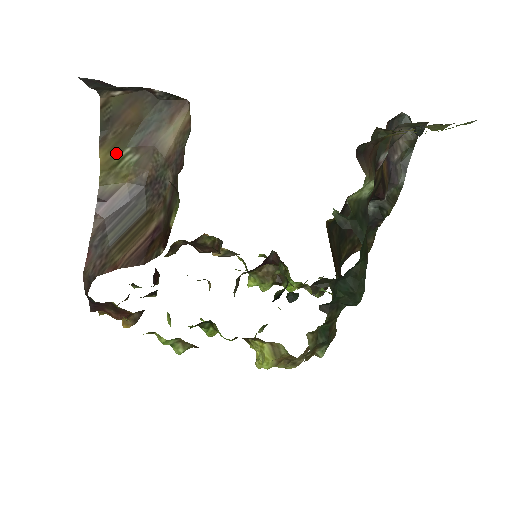
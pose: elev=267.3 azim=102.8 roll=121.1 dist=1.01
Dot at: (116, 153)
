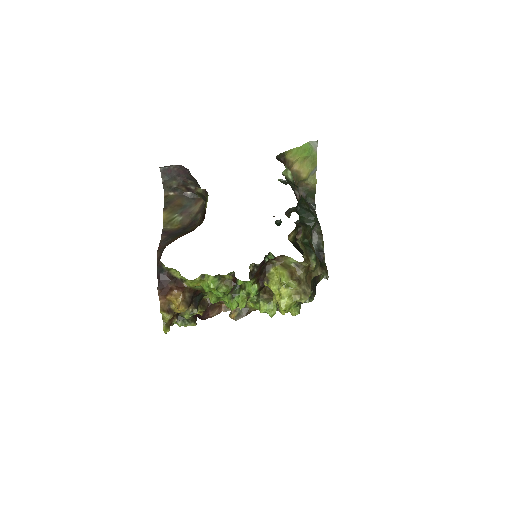
Dot at: (171, 216)
